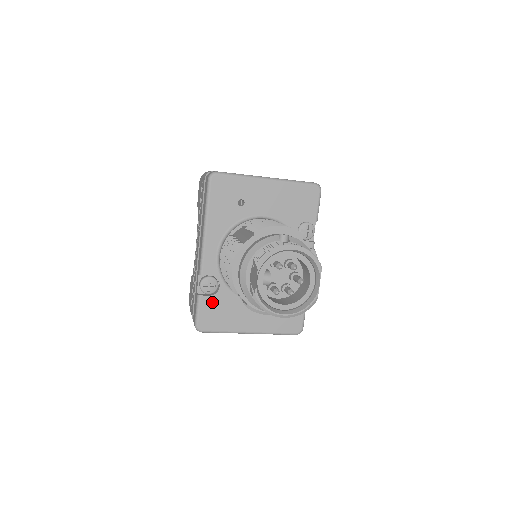
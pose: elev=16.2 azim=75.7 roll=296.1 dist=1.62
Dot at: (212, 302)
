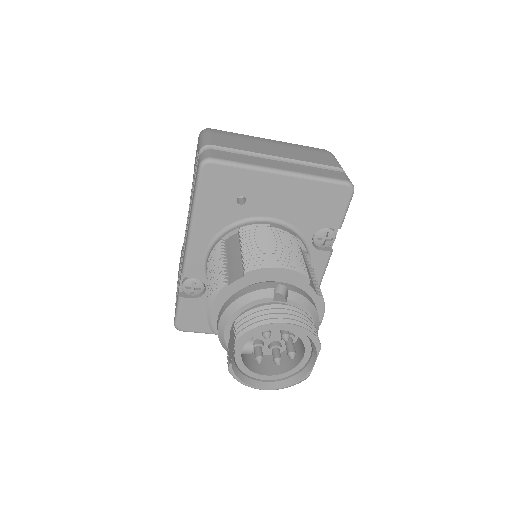
Dot at: (195, 305)
